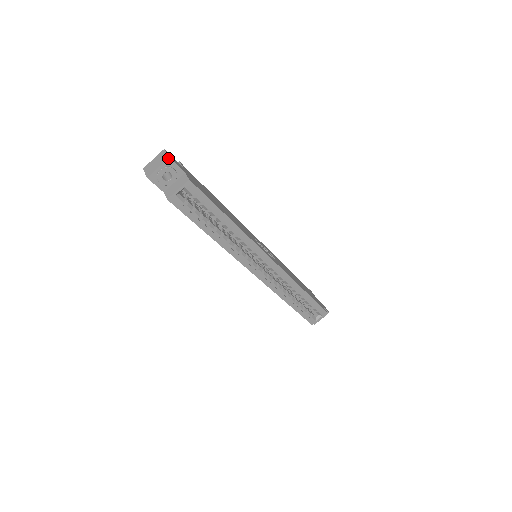
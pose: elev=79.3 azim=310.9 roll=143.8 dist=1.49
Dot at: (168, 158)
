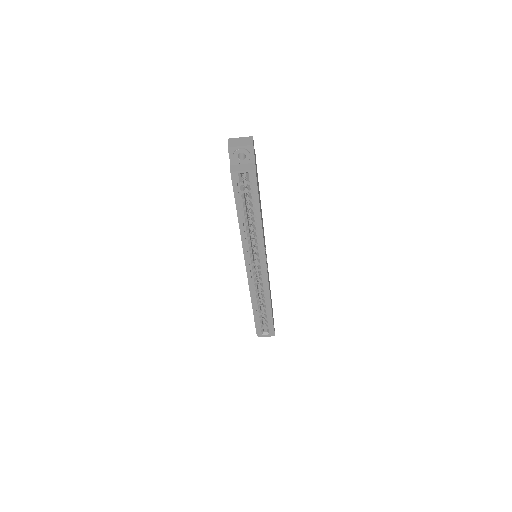
Dot at: (252, 145)
